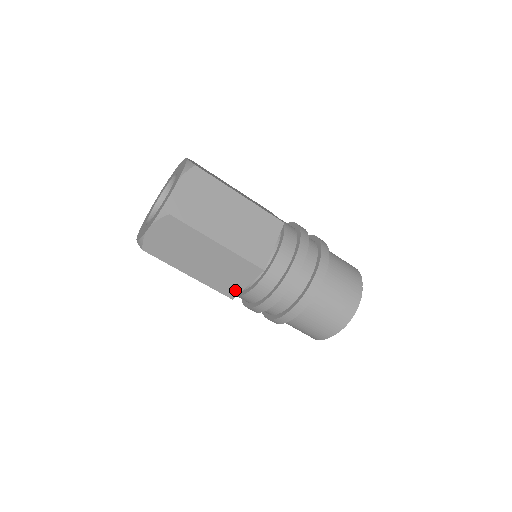
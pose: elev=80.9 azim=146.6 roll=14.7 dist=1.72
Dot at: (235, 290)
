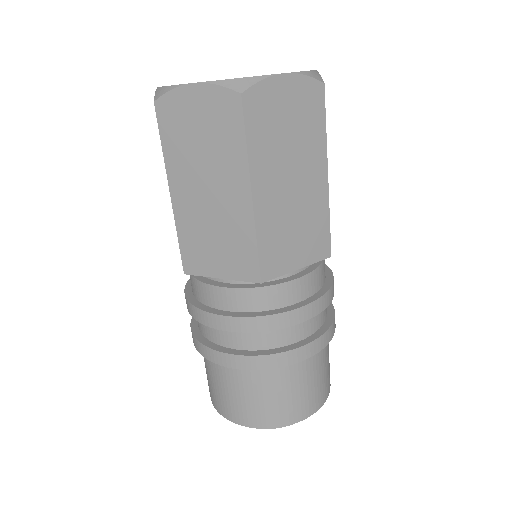
Dot at: (200, 267)
